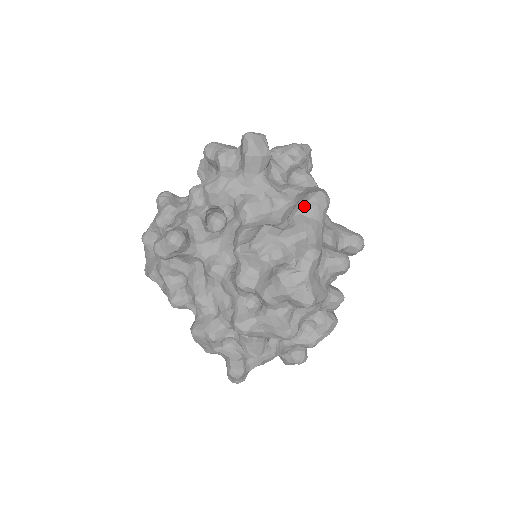
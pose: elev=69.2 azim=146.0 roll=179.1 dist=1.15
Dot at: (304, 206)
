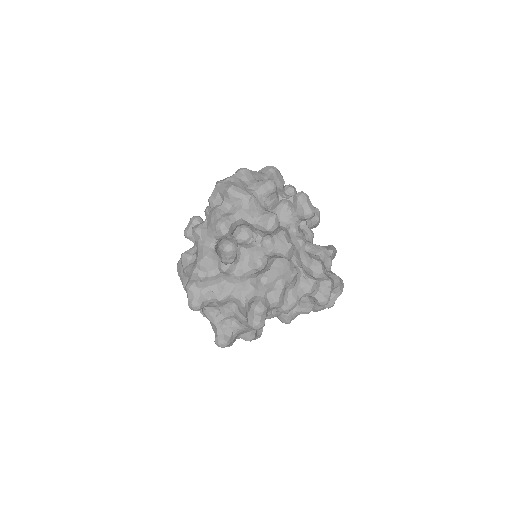
Dot at: occluded
